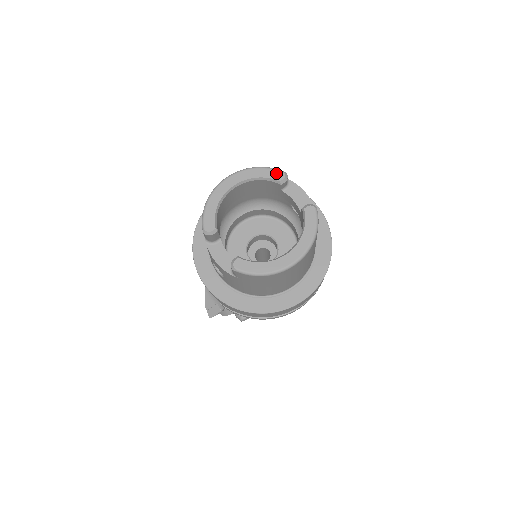
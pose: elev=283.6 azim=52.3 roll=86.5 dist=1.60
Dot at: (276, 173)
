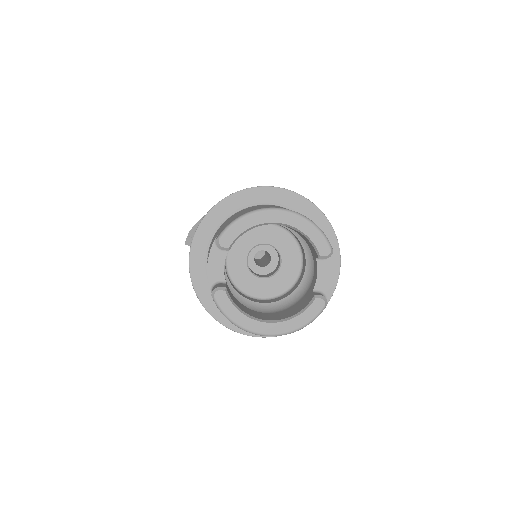
Dot at: (324, 245)
